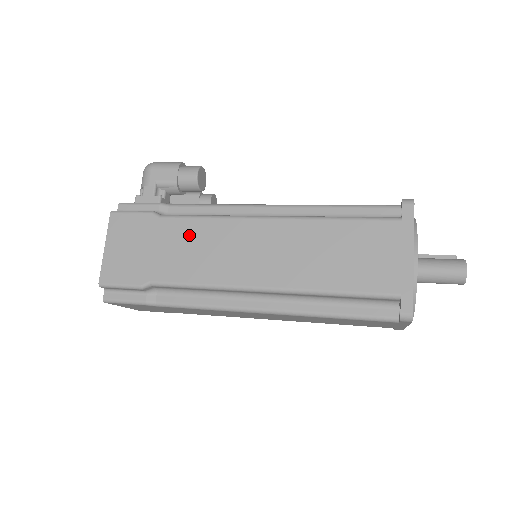
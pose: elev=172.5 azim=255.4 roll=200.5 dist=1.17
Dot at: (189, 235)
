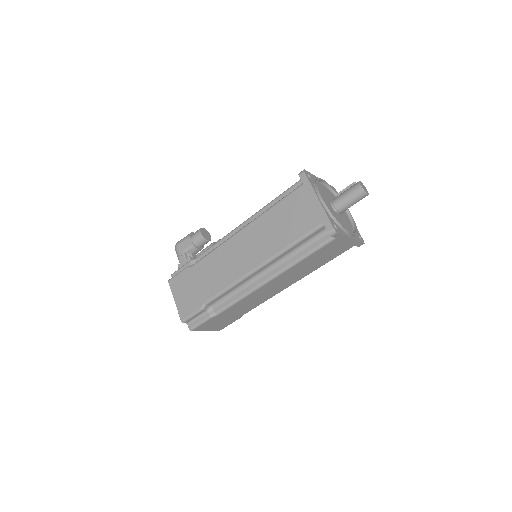
Dot at: (209, 266)
